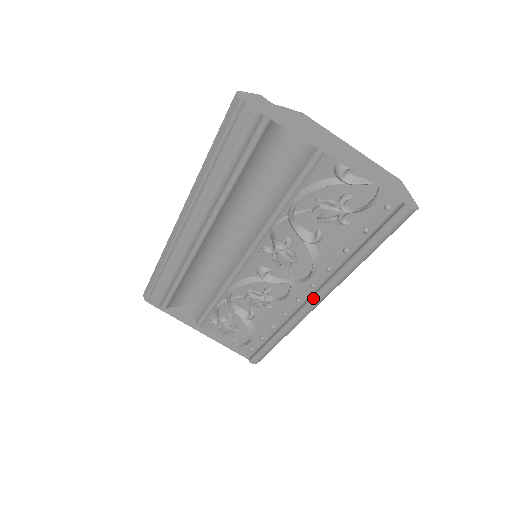
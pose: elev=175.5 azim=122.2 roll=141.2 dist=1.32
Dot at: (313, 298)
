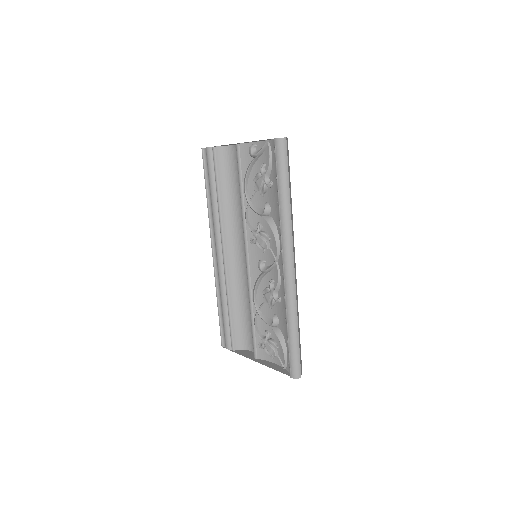
Dot at: (282, 259)
